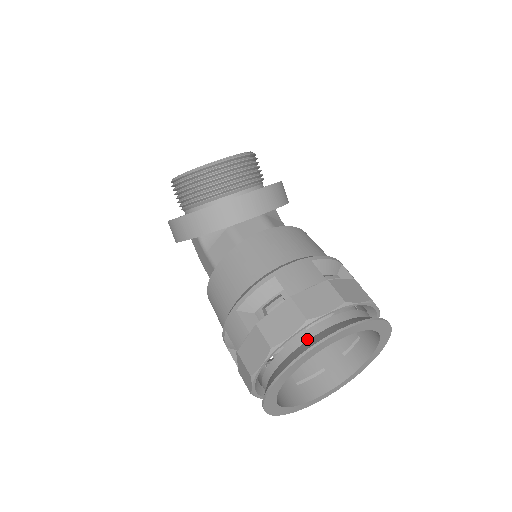
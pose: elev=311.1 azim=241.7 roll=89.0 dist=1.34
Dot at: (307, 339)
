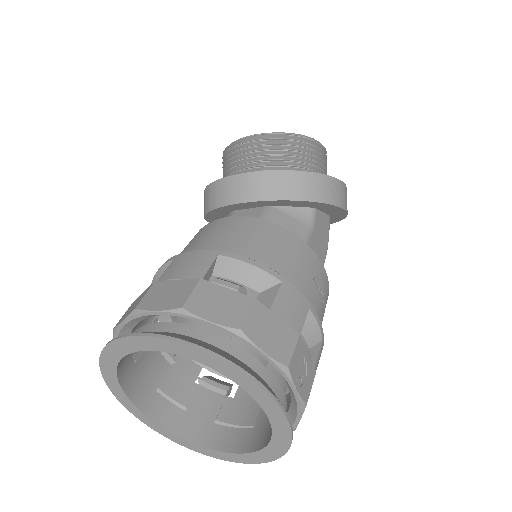
Dot at: occluded
